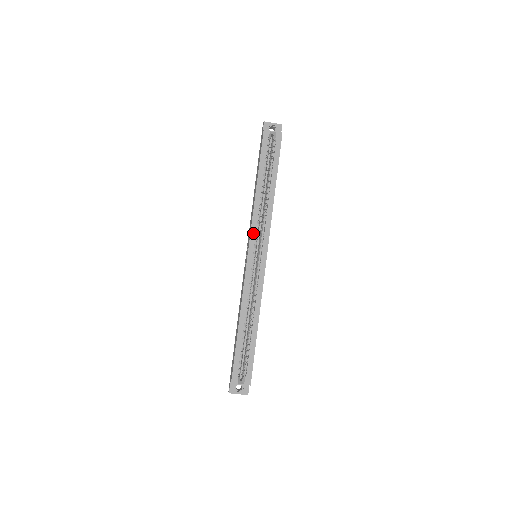
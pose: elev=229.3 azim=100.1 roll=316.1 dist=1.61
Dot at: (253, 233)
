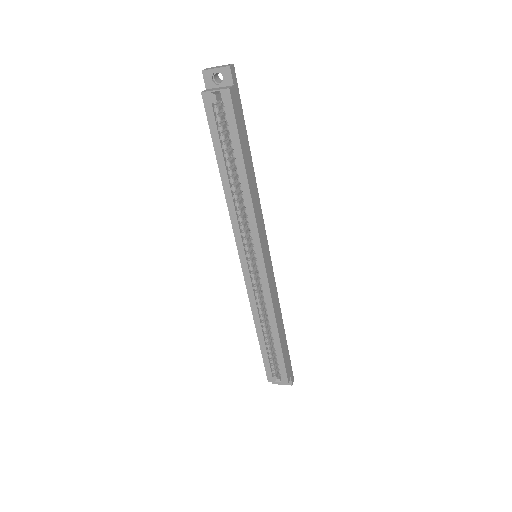
Dot at: (238, 238)
